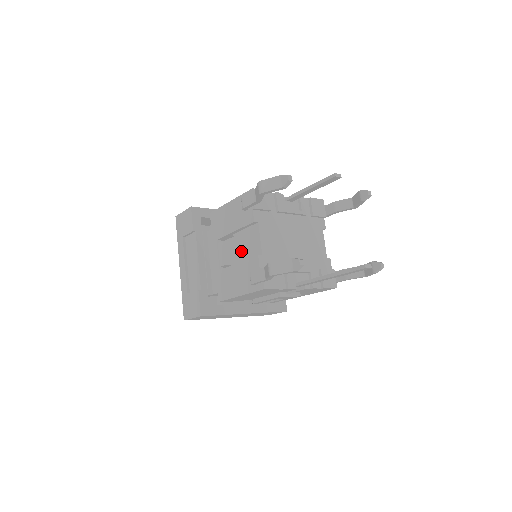
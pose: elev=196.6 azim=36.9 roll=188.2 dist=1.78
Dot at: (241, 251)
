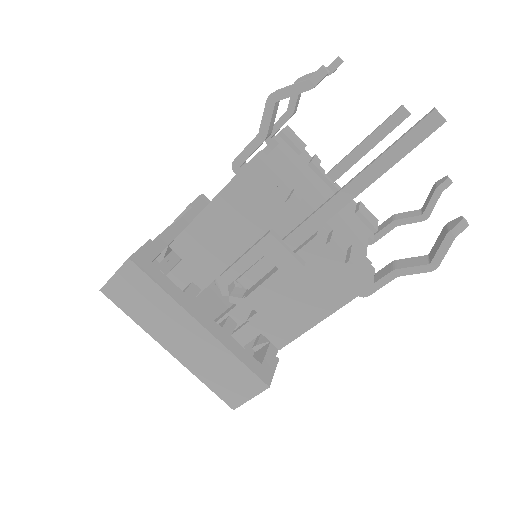
Dot at: occluded
